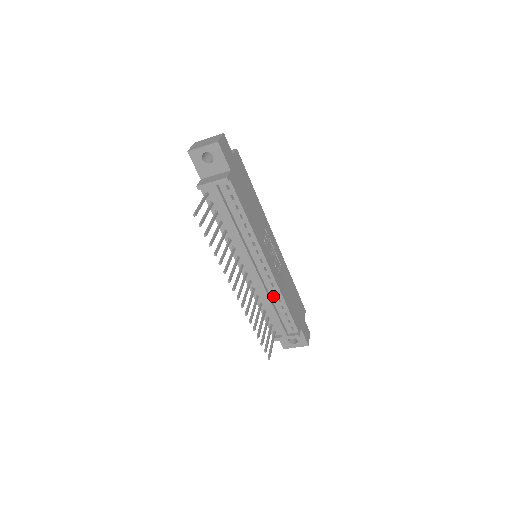
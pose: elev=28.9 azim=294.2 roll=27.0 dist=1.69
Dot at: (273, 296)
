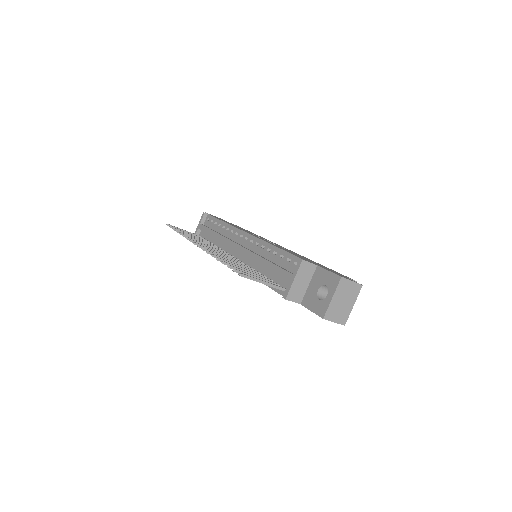
Dot at: (263, 253)
